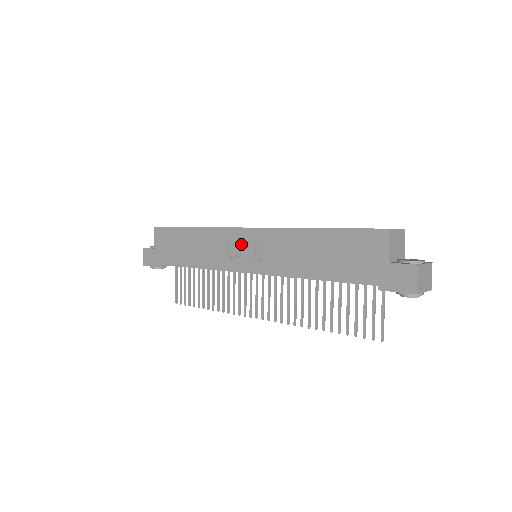
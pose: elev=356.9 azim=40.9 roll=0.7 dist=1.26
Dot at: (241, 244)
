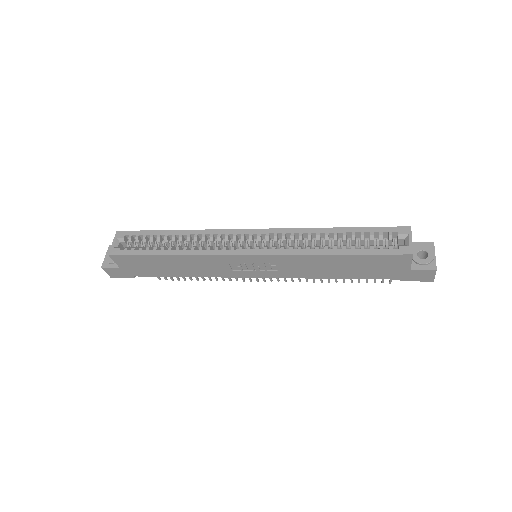
Dot at: (245, 263)
